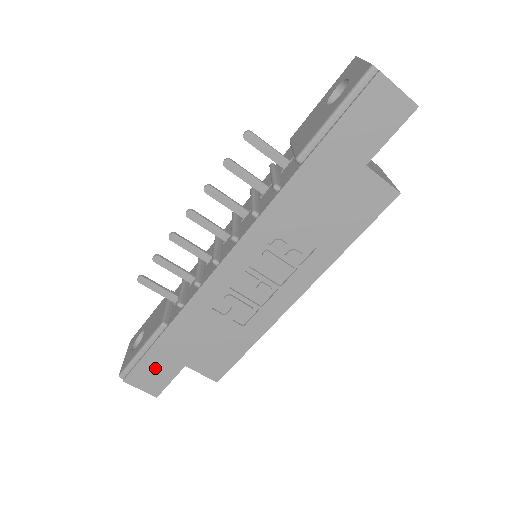
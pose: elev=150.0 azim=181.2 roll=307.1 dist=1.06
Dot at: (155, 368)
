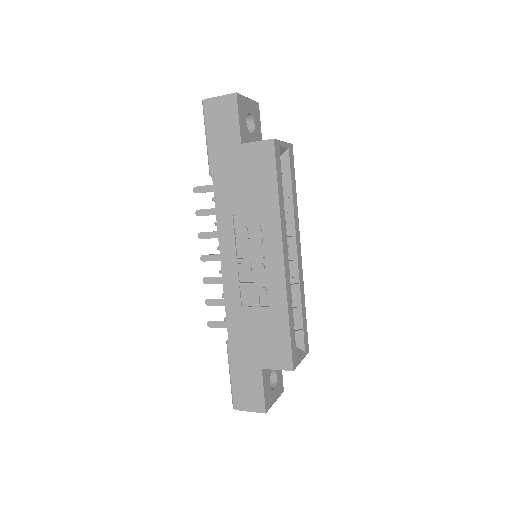
Dot at: (246, 384)
